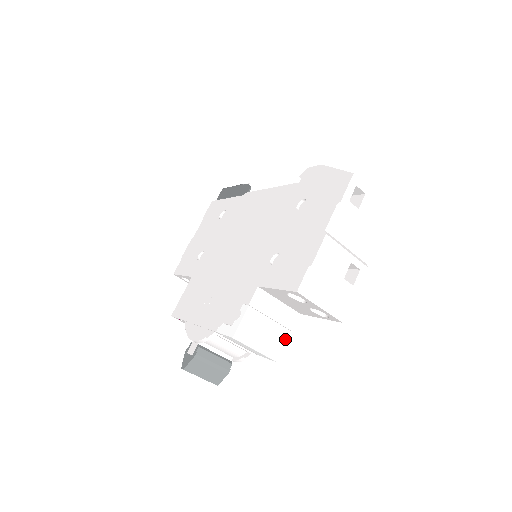
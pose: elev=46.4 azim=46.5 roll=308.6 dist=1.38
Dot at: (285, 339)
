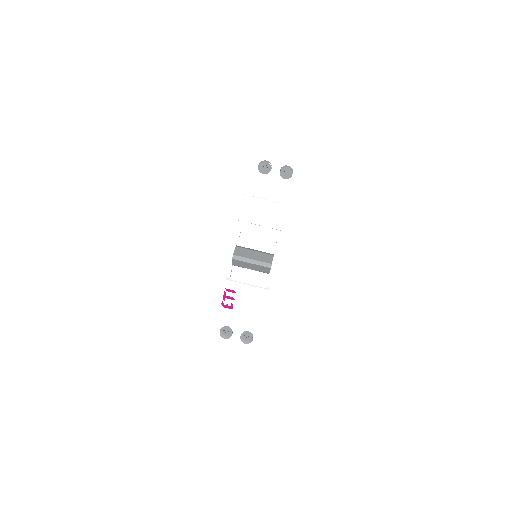
Dot at: occluded
